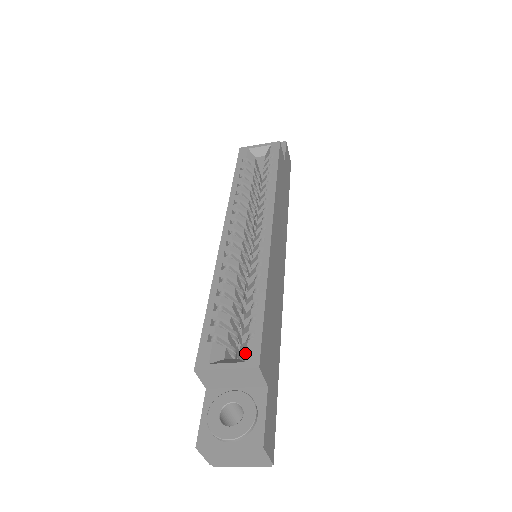
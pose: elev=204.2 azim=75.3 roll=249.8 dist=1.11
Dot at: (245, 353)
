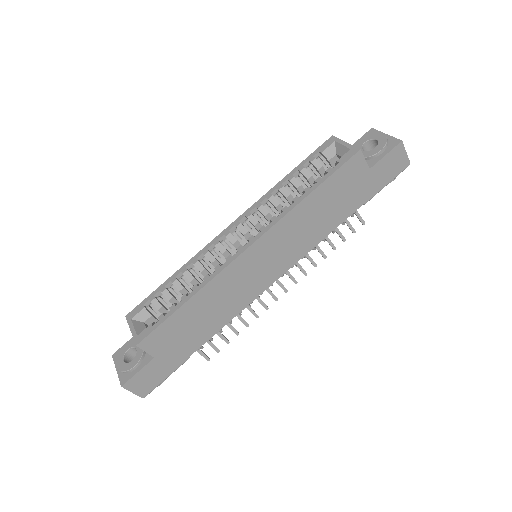
Dot at: (143, 330)
